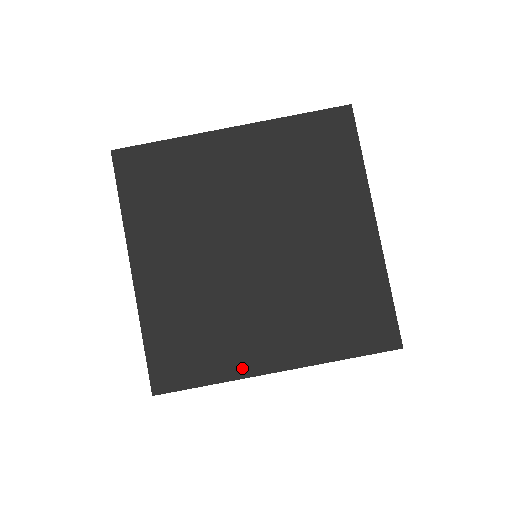
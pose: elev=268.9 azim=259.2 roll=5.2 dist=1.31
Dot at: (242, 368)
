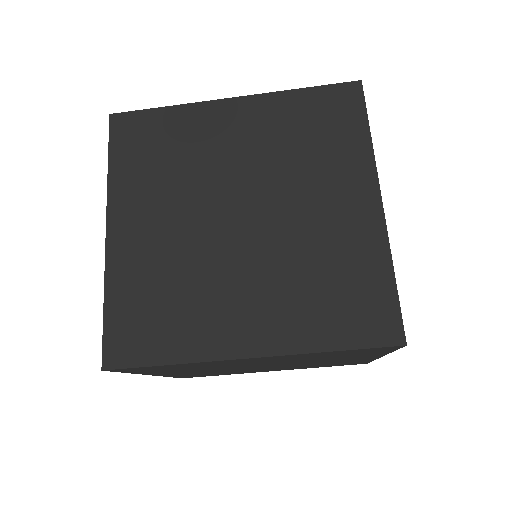
Dot at: occluded
